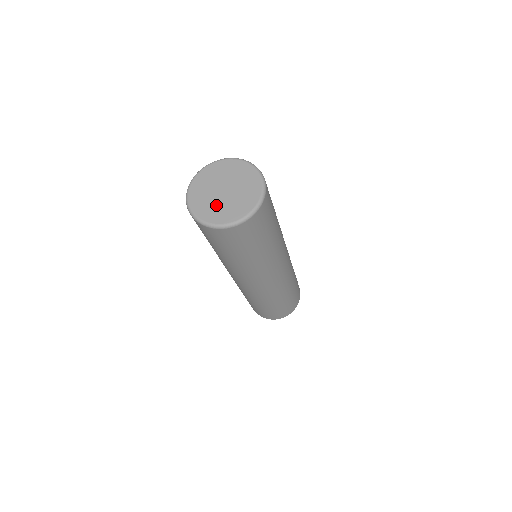
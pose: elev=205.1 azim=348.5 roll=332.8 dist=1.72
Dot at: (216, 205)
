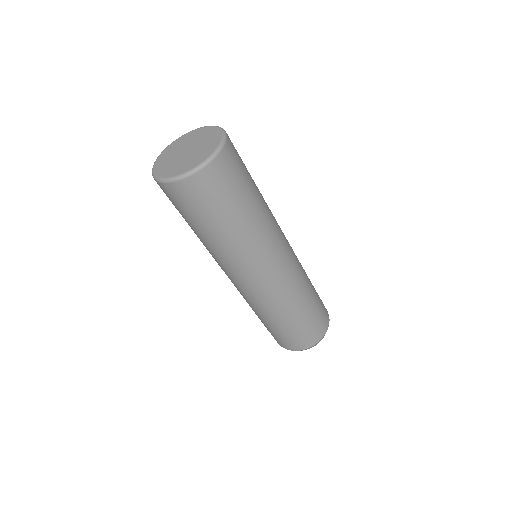
Dot at: (171, 160)
